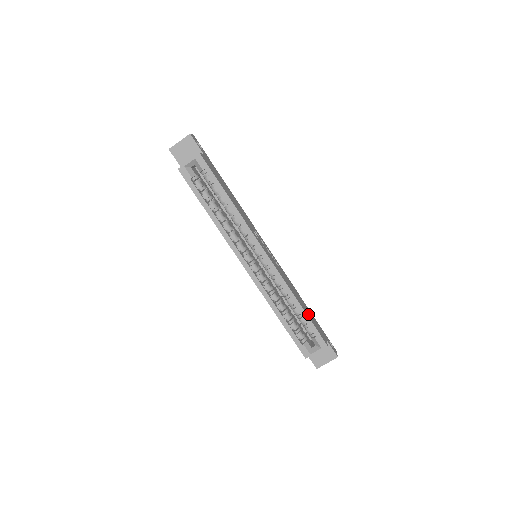
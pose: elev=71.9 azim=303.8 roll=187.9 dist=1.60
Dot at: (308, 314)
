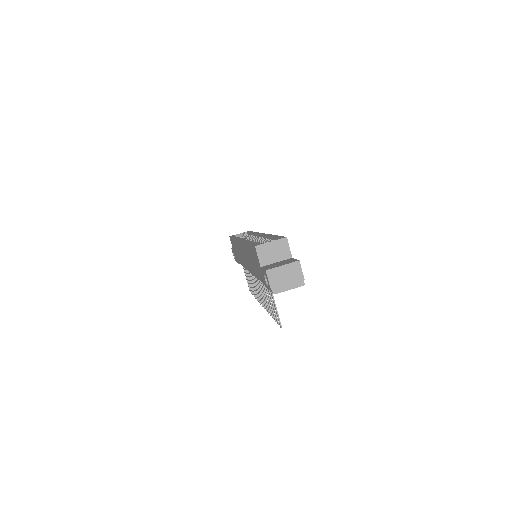
Dot at: occluded
